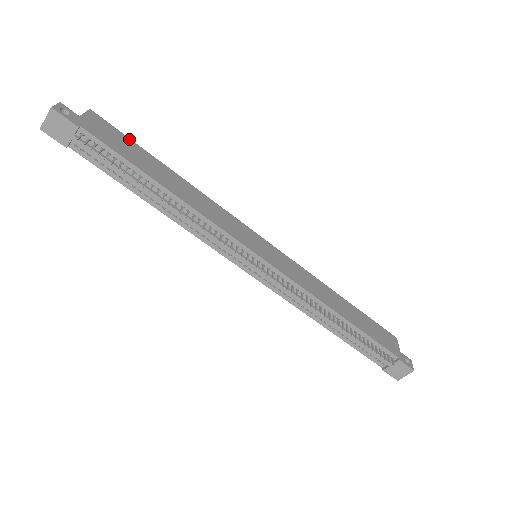
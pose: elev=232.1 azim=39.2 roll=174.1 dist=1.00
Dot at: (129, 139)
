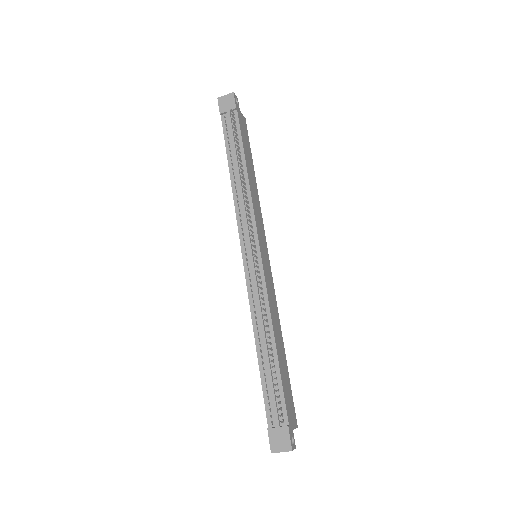
Dot at: occluded
